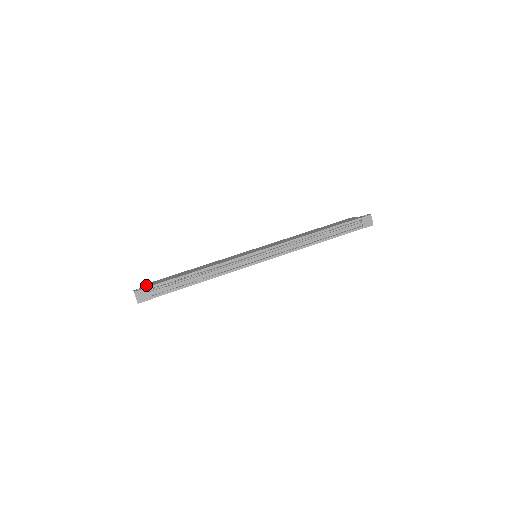
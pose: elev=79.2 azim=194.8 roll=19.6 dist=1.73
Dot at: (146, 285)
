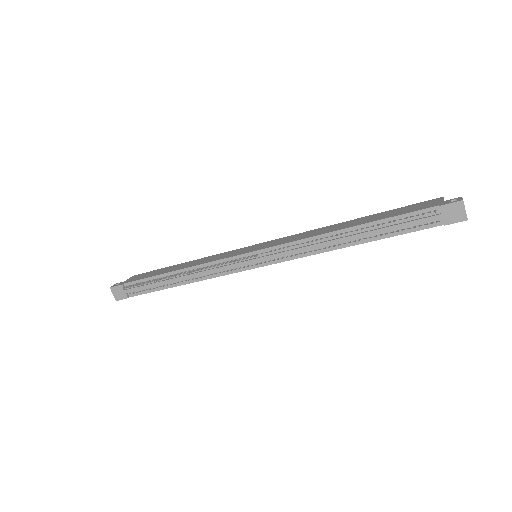
Dot at: (129, 279)
